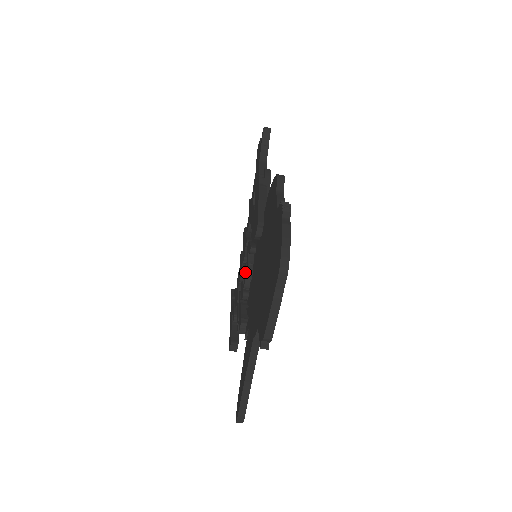
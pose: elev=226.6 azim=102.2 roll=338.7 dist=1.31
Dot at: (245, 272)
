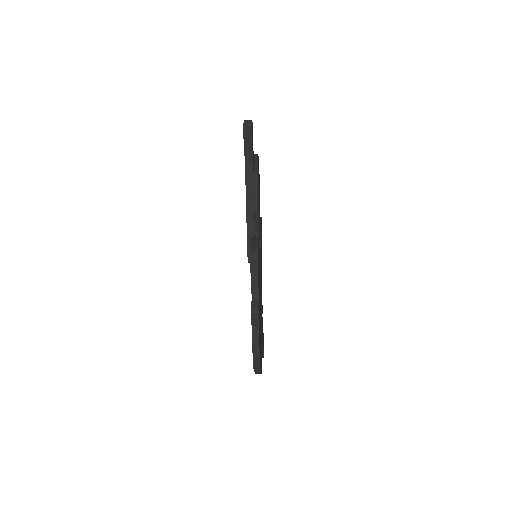
Dot at: occluded
